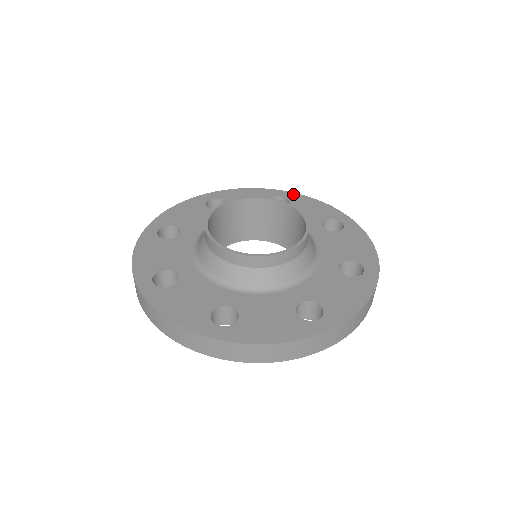
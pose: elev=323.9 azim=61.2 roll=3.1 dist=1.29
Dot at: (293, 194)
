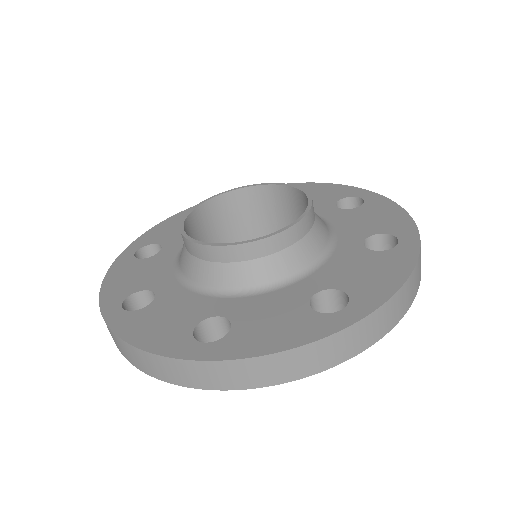
Dot at: (379, 197)
